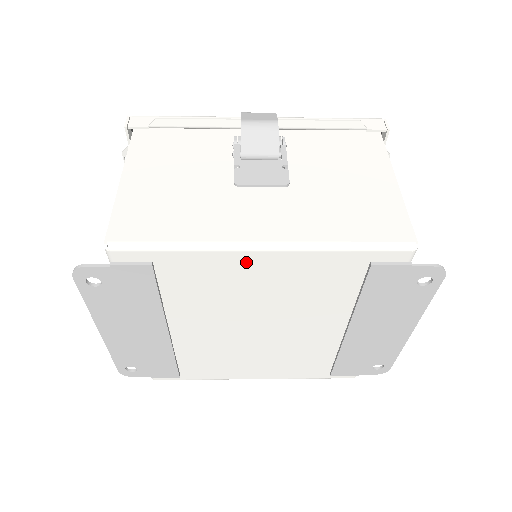
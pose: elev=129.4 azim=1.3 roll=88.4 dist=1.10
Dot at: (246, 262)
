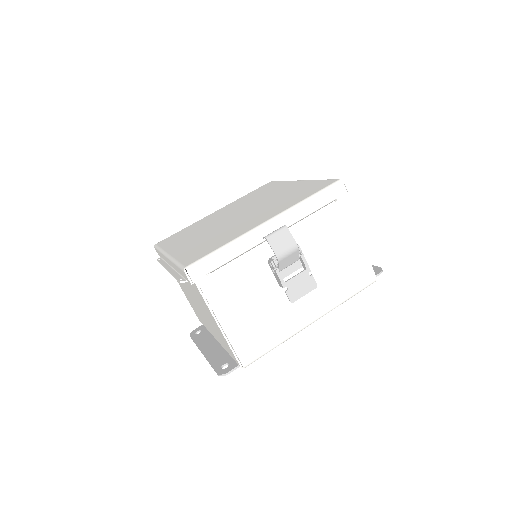
Dot at: occluded
